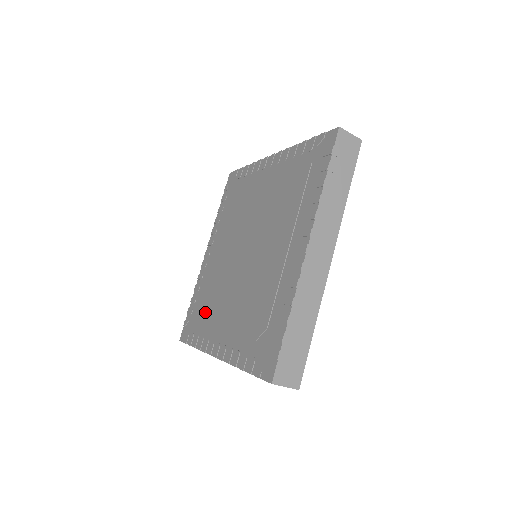
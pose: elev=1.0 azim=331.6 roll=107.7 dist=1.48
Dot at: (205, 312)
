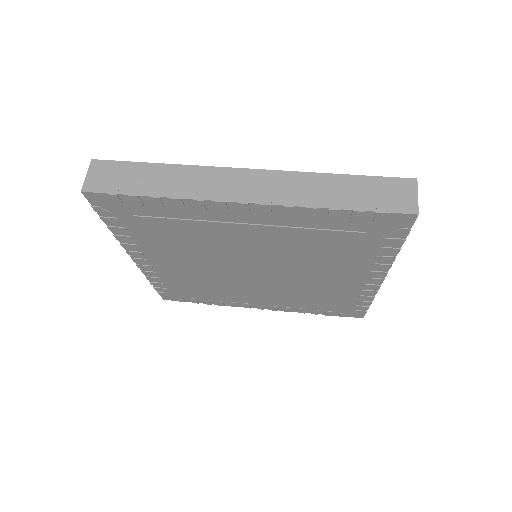
Dot at: (205, 293)
